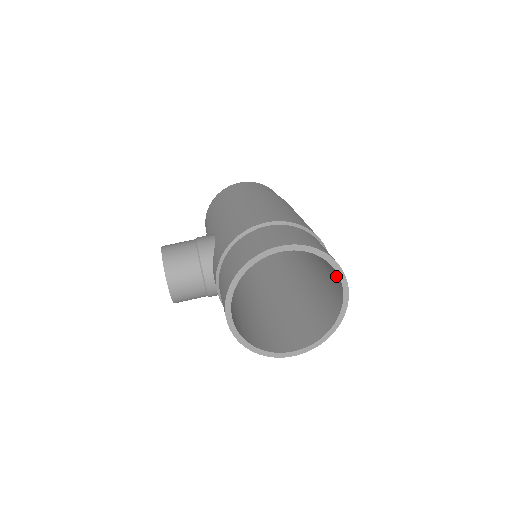
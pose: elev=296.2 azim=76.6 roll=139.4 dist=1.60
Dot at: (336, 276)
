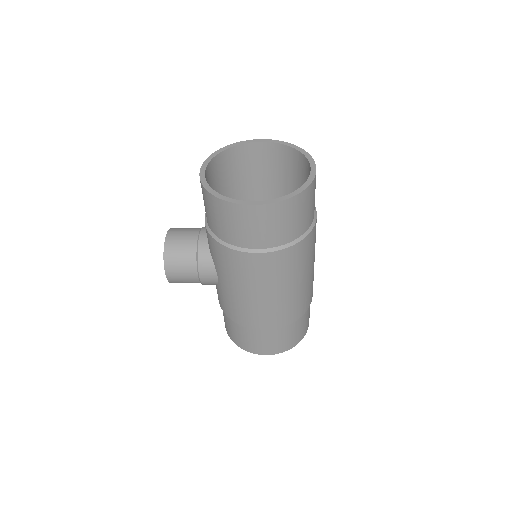
Dot at: (309, 174)
